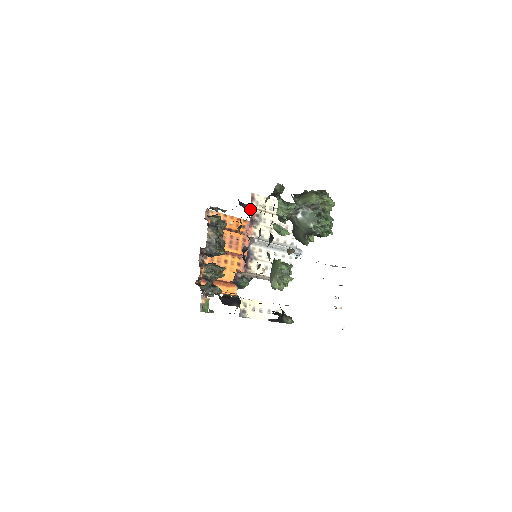
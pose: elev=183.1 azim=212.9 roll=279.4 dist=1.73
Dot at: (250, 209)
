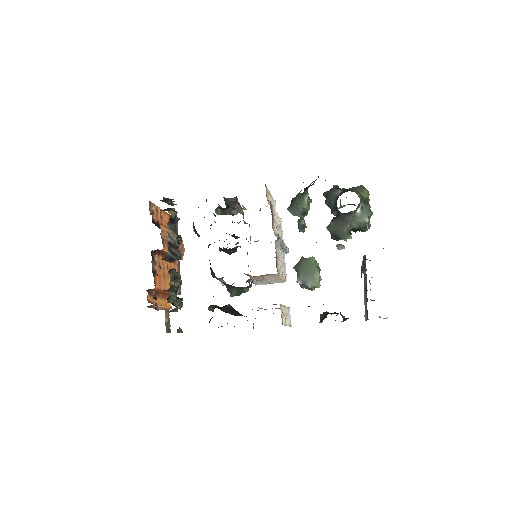
Dot at: (226, 203)
